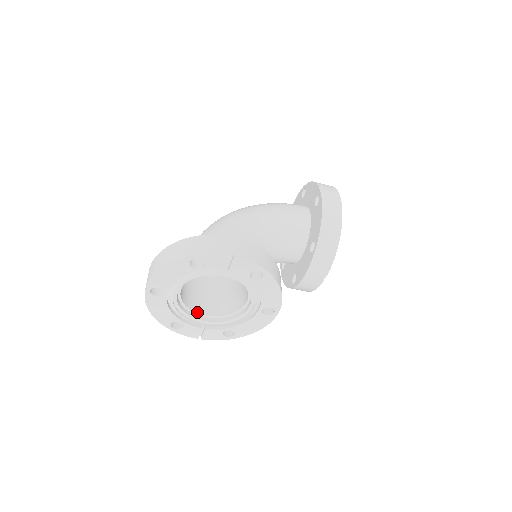
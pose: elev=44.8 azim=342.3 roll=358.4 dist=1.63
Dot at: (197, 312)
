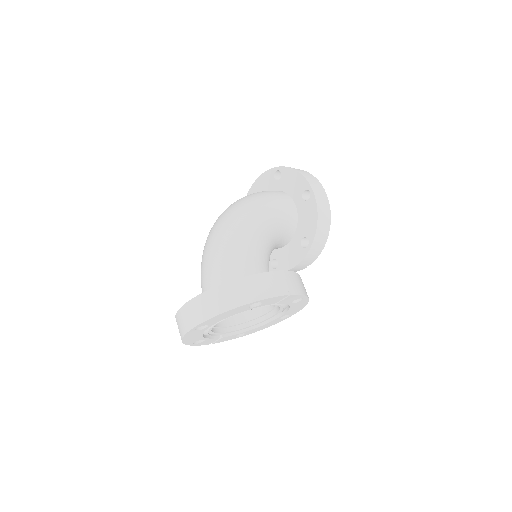
Dot at: (219, 326)
